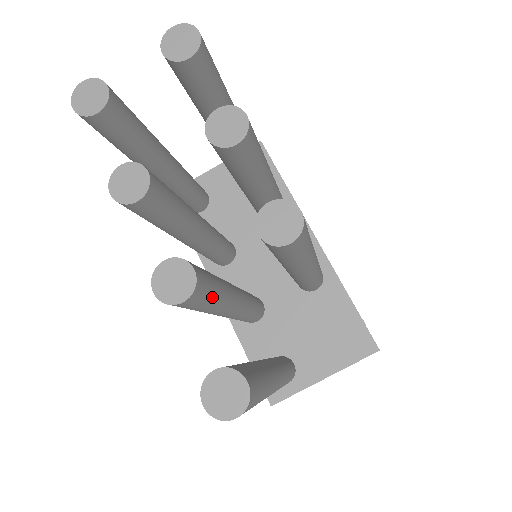
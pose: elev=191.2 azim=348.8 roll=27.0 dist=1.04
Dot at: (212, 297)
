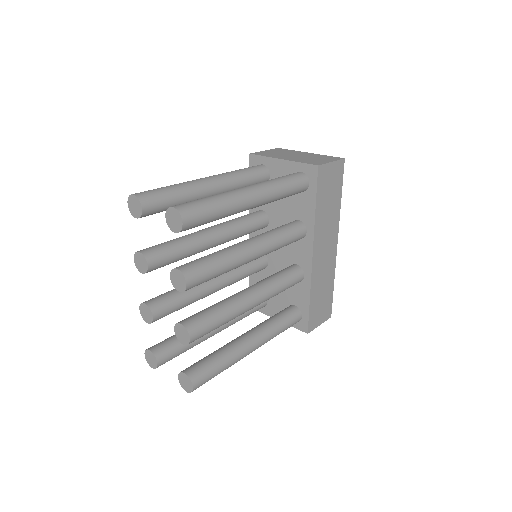
Dot at: occluded
